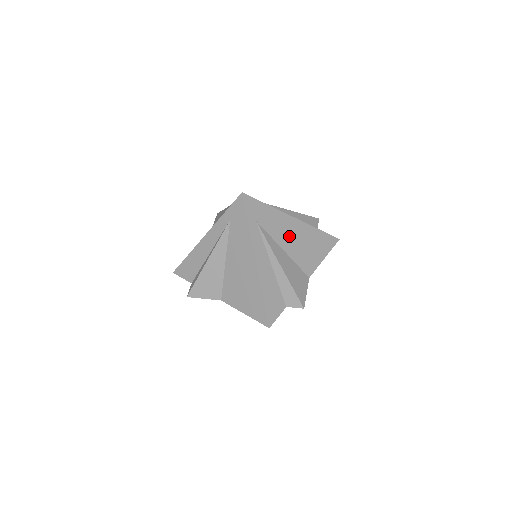
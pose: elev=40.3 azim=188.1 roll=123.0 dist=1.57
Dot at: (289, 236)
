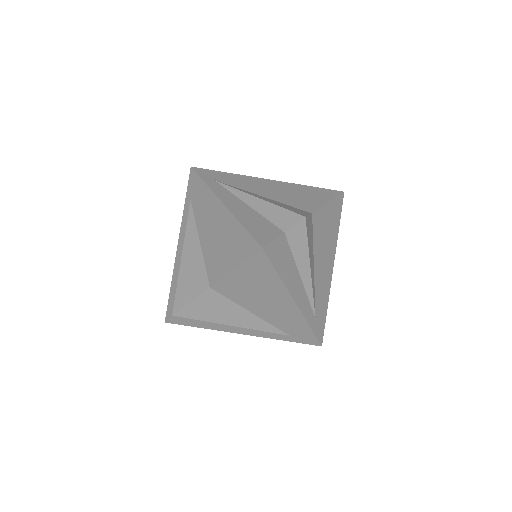
Dot at: (265, 189)
